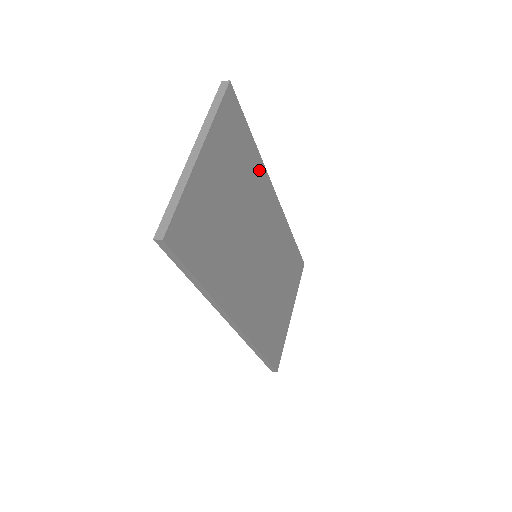
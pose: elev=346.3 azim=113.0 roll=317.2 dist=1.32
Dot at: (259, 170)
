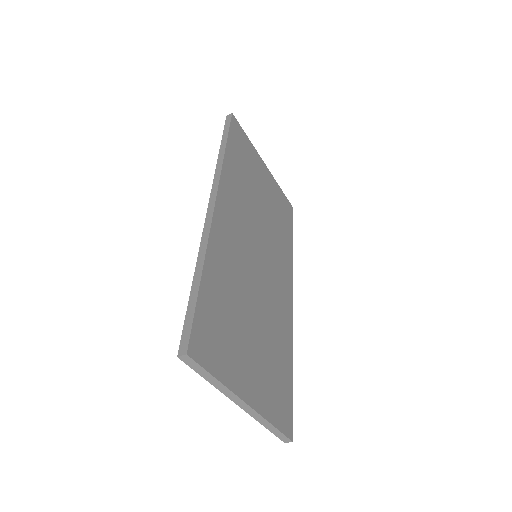
Dot at: (288, 254)
